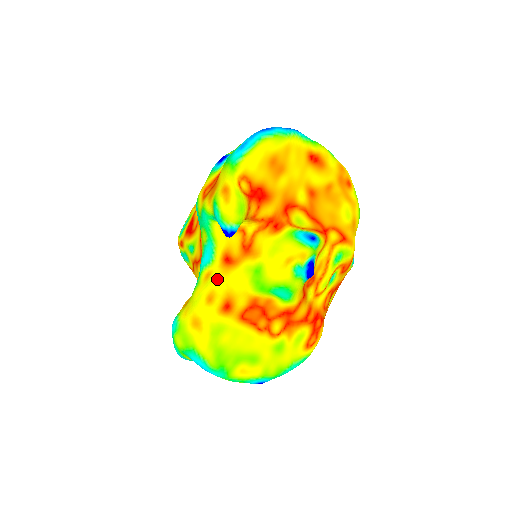
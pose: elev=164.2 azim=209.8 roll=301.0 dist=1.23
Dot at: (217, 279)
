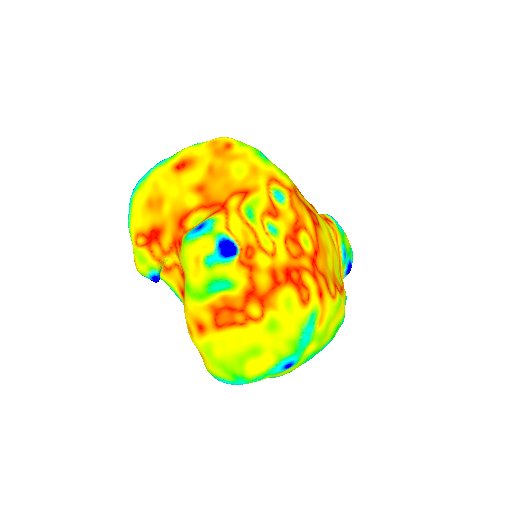
Dot at: occluded
